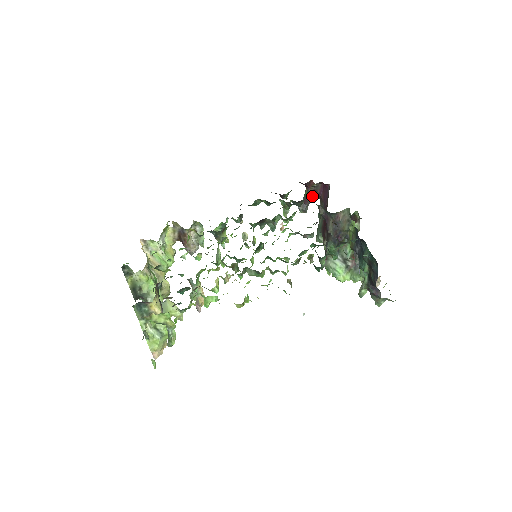
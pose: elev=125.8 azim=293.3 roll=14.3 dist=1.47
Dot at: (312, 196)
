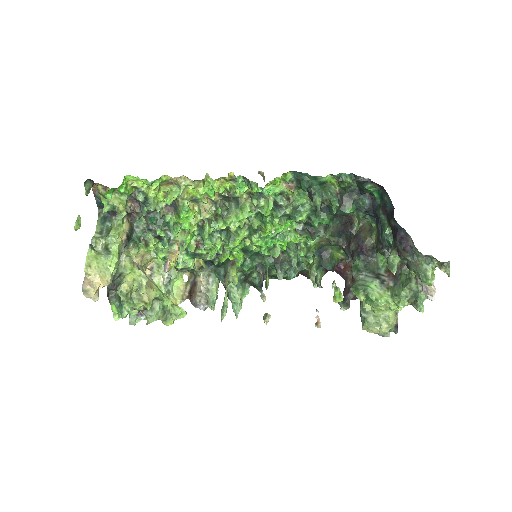
Dot at: occluded
